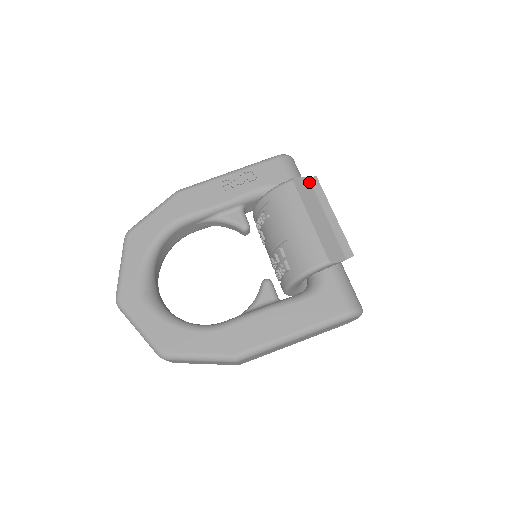
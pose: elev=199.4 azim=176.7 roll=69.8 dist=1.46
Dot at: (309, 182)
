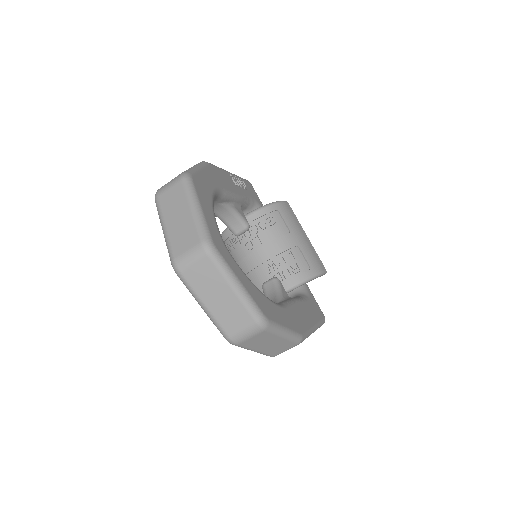
Dot at: occluded
